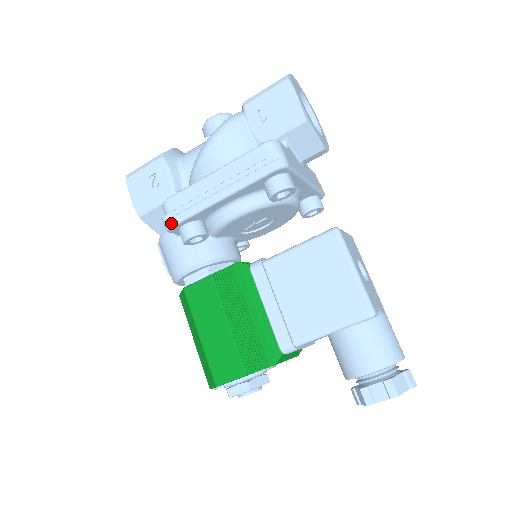
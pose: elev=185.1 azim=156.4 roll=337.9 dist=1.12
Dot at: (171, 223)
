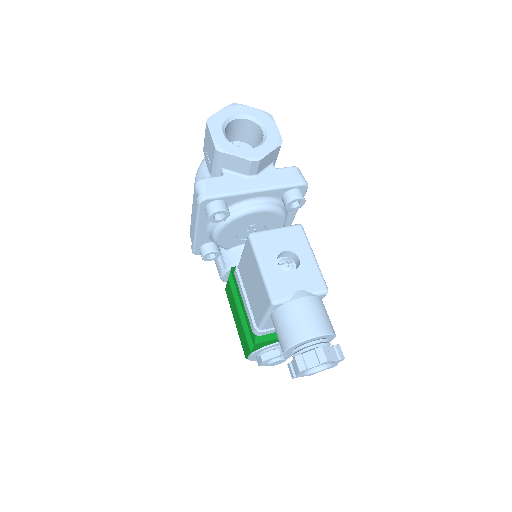
Dot at: (192, 250)
